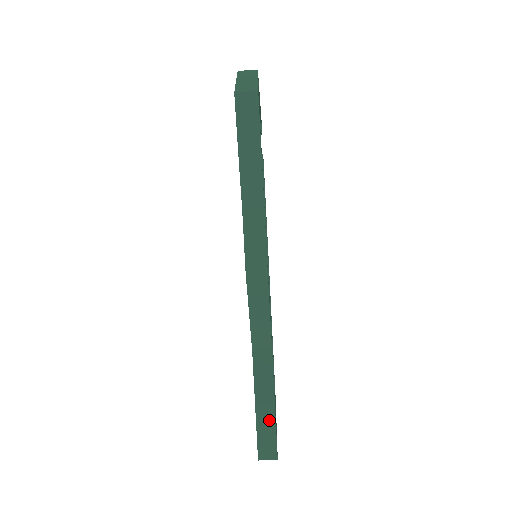
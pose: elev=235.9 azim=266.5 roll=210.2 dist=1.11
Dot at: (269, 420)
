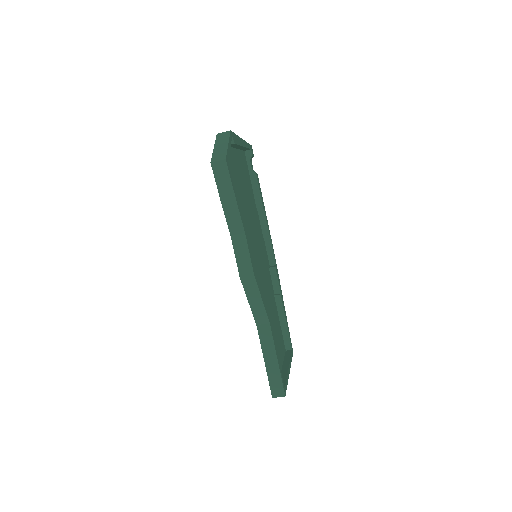
Dot at: (275, 371)
